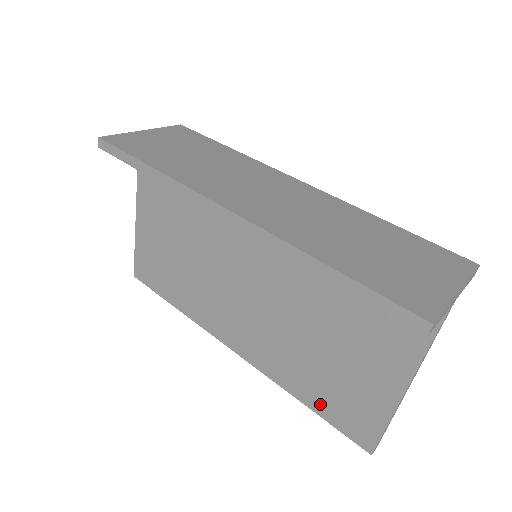
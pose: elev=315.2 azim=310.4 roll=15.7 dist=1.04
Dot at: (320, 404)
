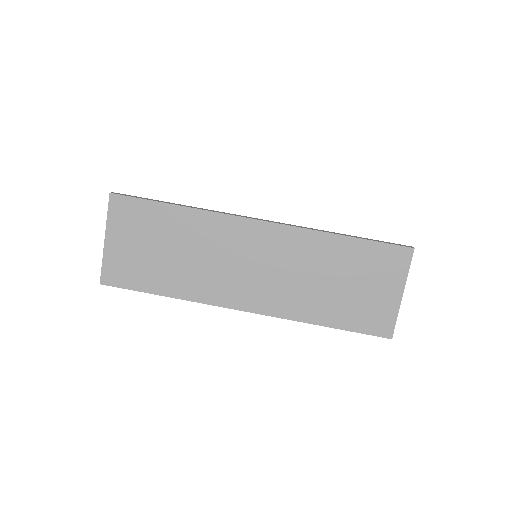
Dot at: occluded
